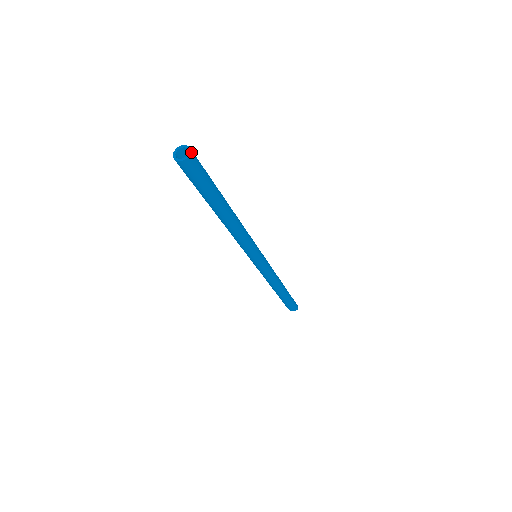
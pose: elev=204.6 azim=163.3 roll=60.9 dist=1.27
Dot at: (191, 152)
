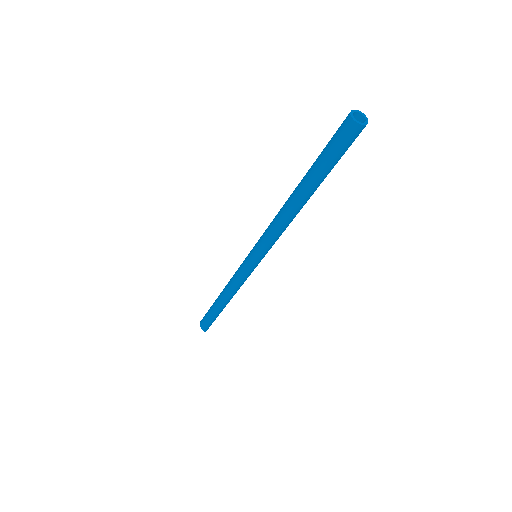
Dot at: occluded
